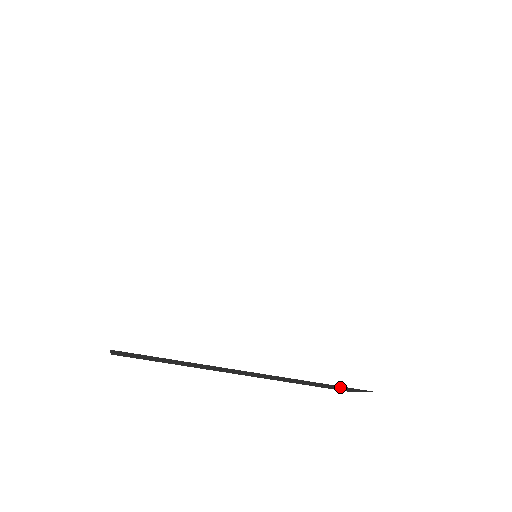
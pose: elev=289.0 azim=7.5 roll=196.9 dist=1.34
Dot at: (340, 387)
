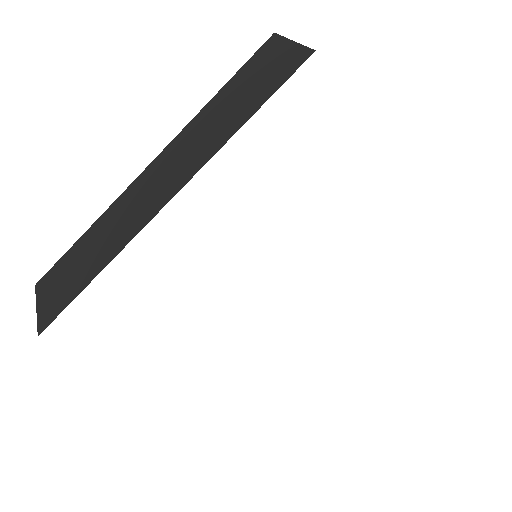
Dot at: occluded
